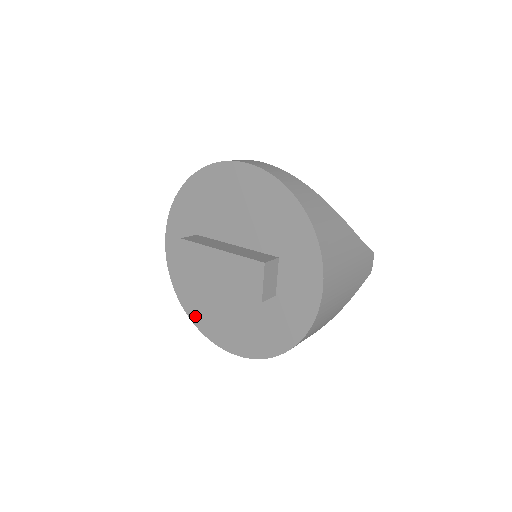
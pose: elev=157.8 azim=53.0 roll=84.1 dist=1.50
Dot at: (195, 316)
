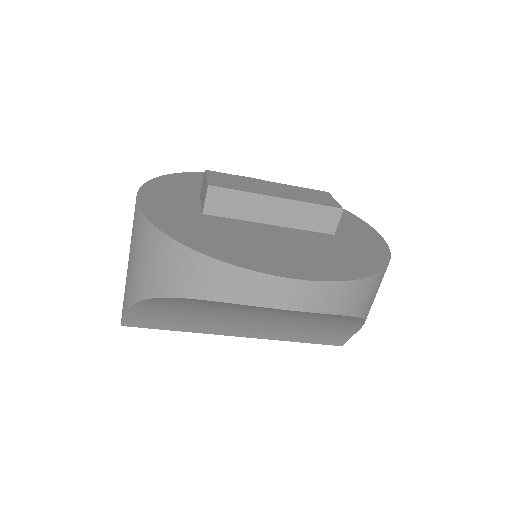
Dot at: (209, 248)
